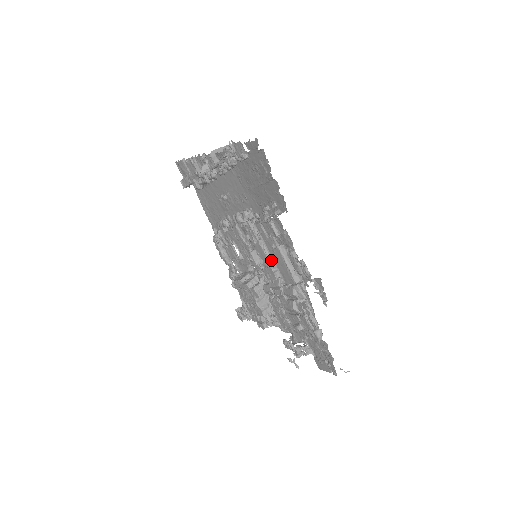
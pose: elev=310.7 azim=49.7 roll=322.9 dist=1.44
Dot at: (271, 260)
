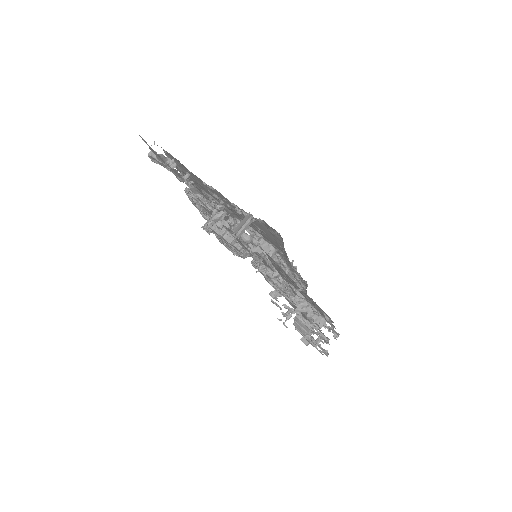
Dot at: (275, 269)
